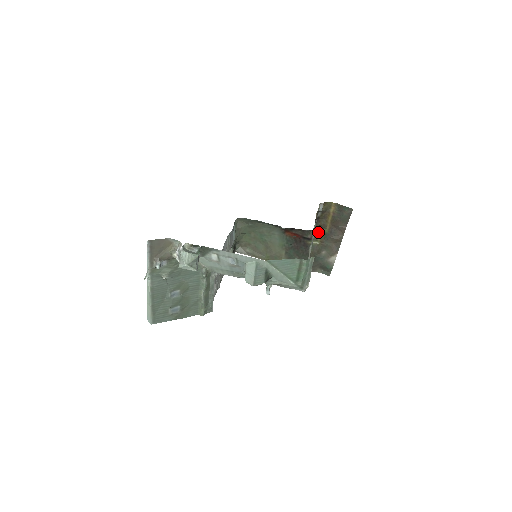
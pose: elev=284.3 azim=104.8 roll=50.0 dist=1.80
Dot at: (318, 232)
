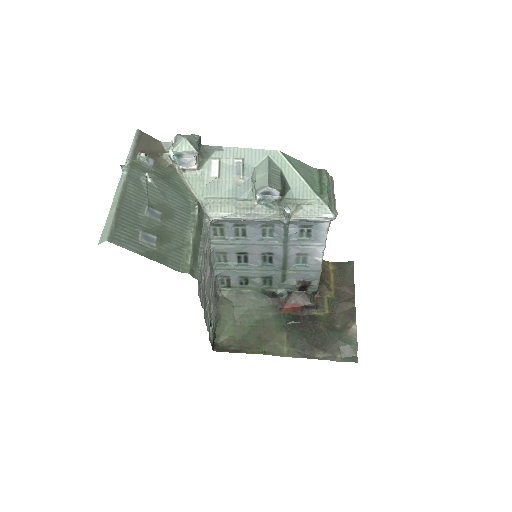
Dot at: (323, 300)
